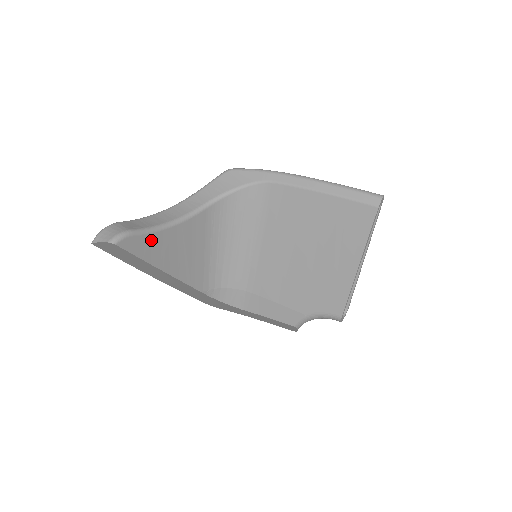
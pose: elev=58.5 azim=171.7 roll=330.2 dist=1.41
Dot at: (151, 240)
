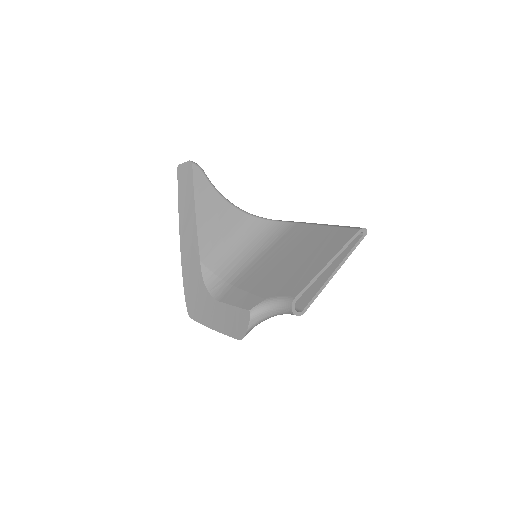
Dot at: (207, 187)
